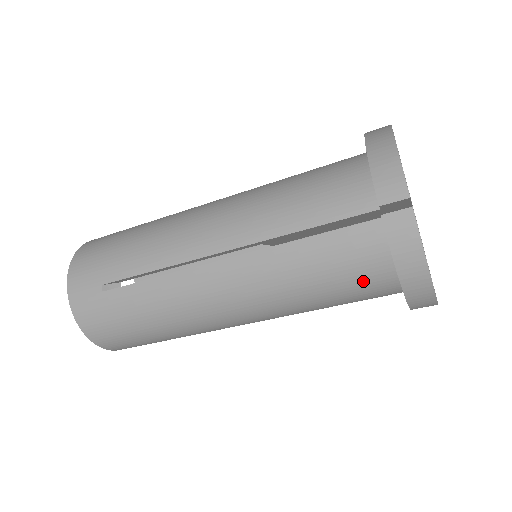
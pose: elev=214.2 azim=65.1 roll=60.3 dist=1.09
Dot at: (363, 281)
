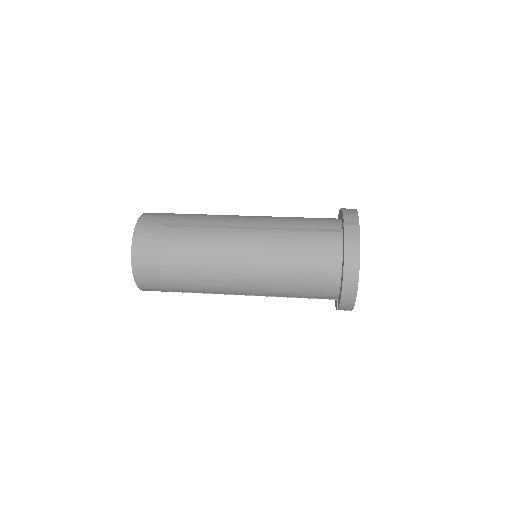
Dot at: occluded
